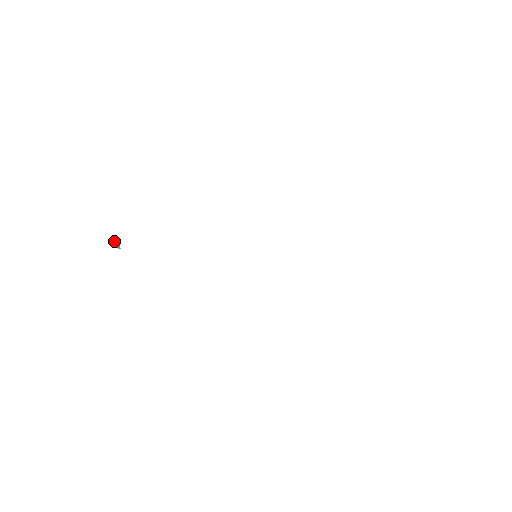
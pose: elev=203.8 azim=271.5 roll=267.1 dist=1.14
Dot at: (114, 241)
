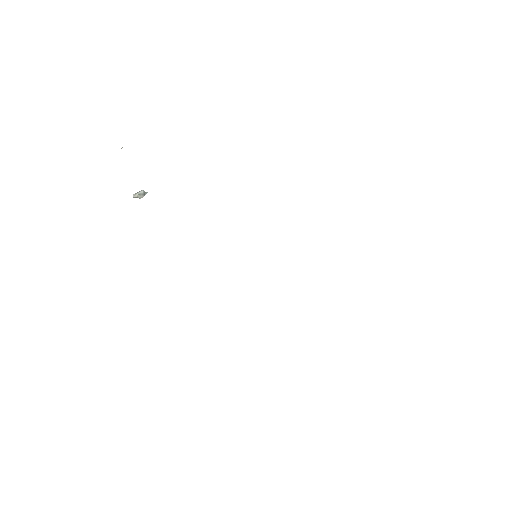
Dot at: (136, 196)
